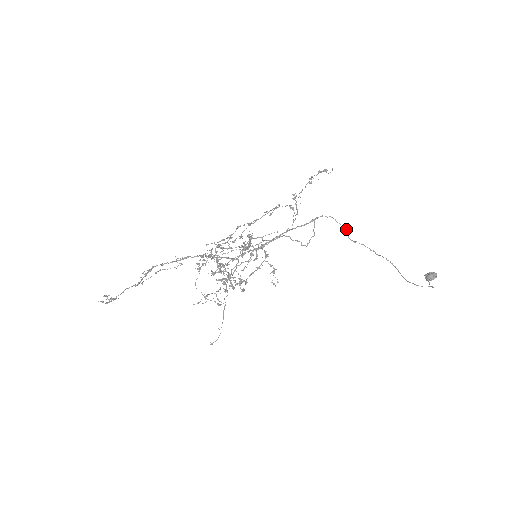
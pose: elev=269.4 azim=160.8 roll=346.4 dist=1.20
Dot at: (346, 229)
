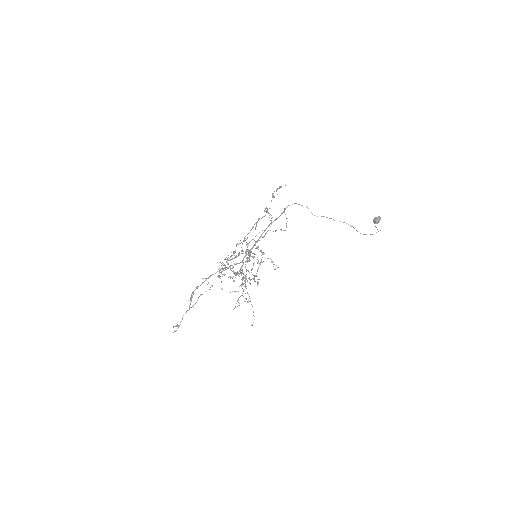
Dot at: (308, 208)
